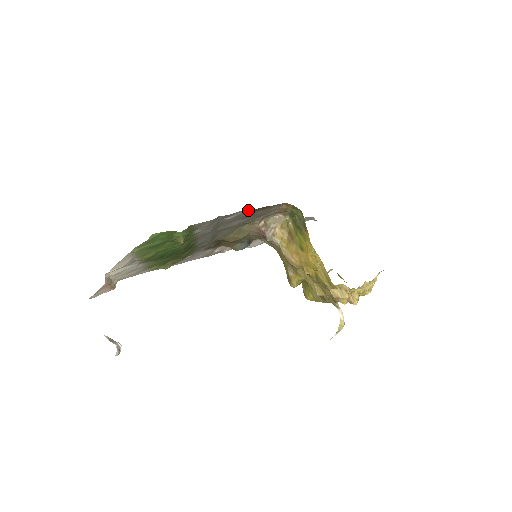
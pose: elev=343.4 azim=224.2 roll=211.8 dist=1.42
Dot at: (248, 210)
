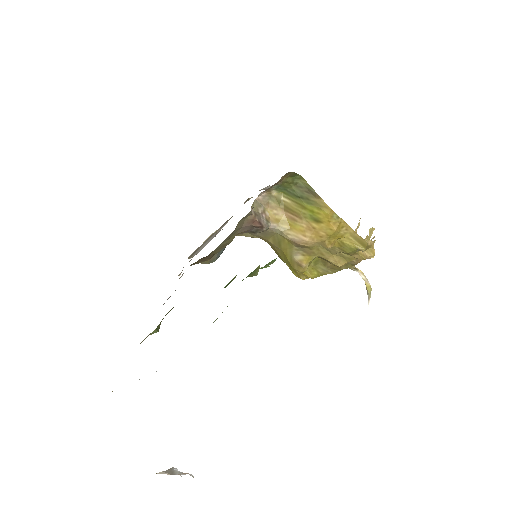
Dot at: occluded
